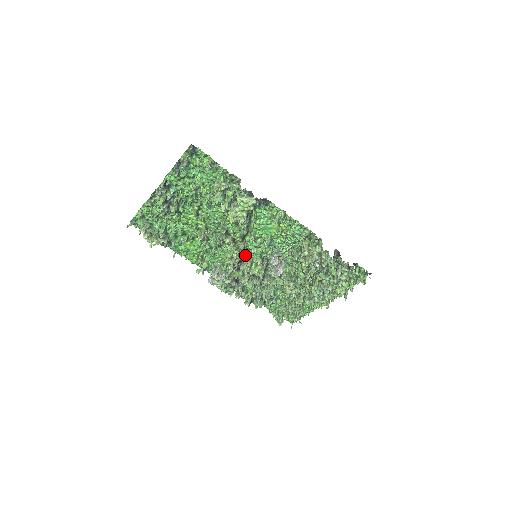
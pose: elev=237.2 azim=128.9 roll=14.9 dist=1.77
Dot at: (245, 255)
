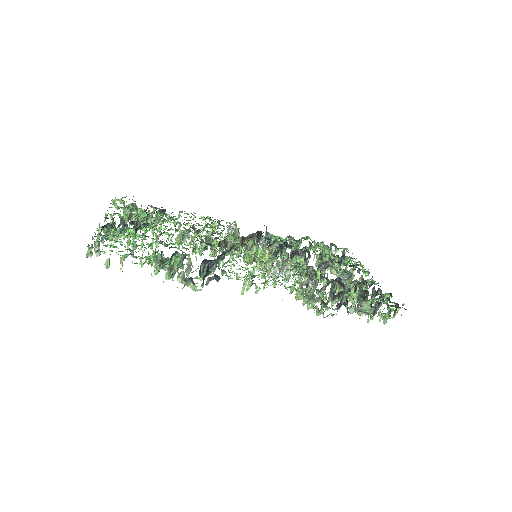
Dot at: (246, 247)
